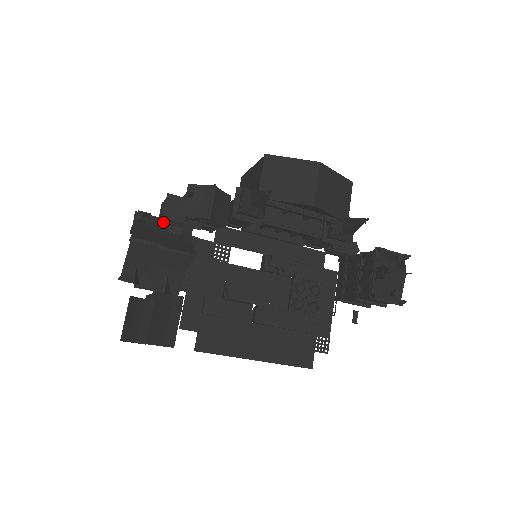
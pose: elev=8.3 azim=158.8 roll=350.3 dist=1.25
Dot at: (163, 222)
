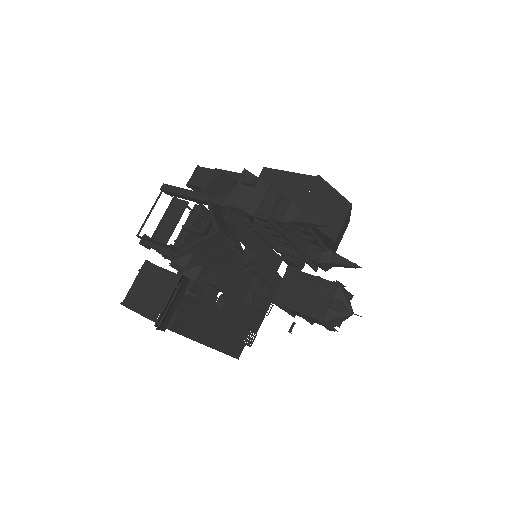
Dot at: occluded
